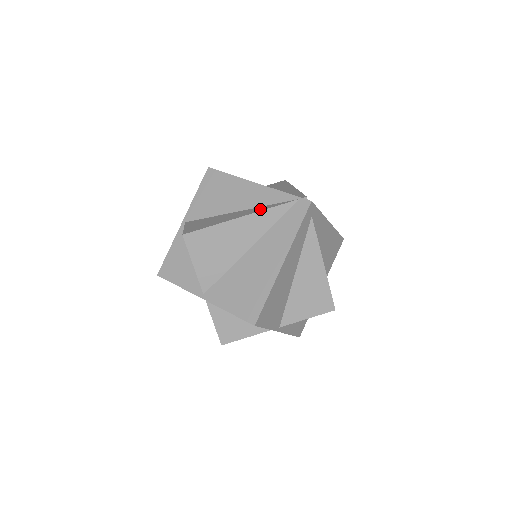
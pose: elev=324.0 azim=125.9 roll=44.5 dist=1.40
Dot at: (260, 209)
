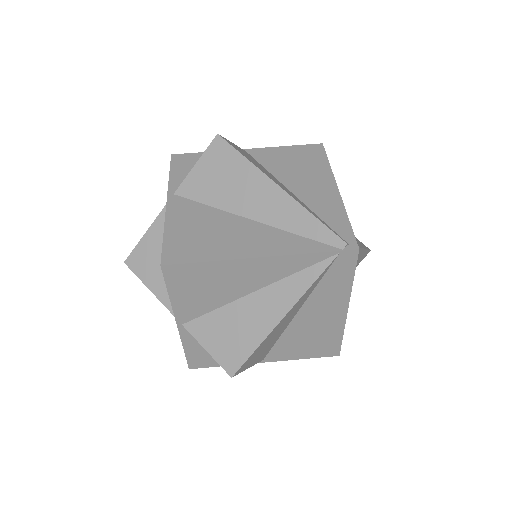
Dot at: (295, 291)
